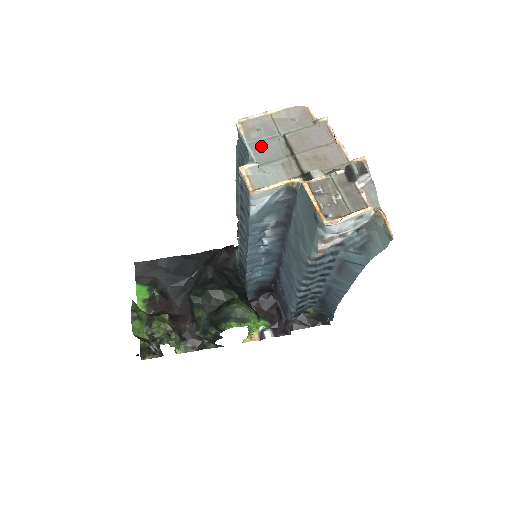
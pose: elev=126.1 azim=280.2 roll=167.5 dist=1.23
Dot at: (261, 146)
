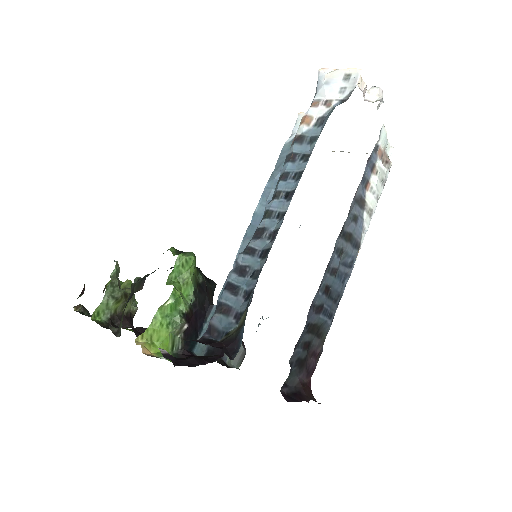
Dot at: occluded
